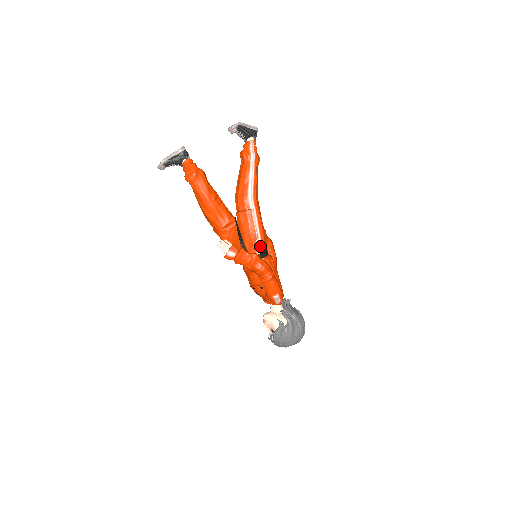
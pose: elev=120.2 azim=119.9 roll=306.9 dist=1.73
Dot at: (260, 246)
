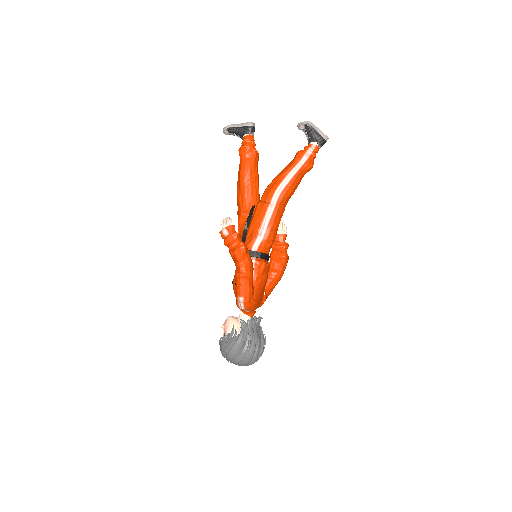
Dot at: (259, 244)
